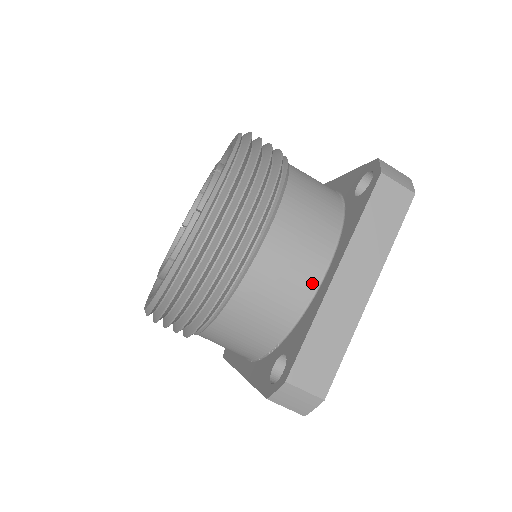
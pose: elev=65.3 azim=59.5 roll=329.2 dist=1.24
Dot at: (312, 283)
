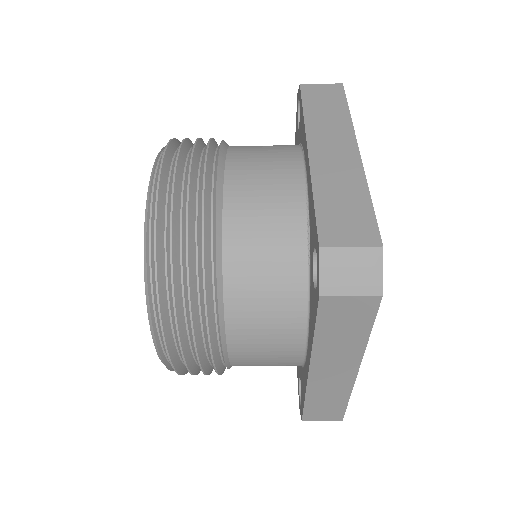
Dot at: (296, 359)
